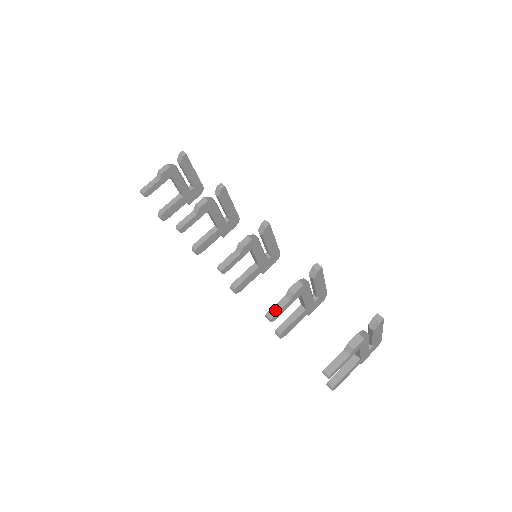
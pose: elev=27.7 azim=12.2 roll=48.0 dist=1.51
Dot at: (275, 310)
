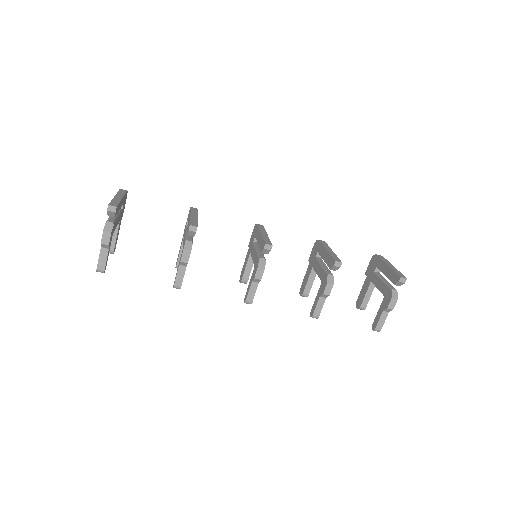
Dot at: (318, 311)
